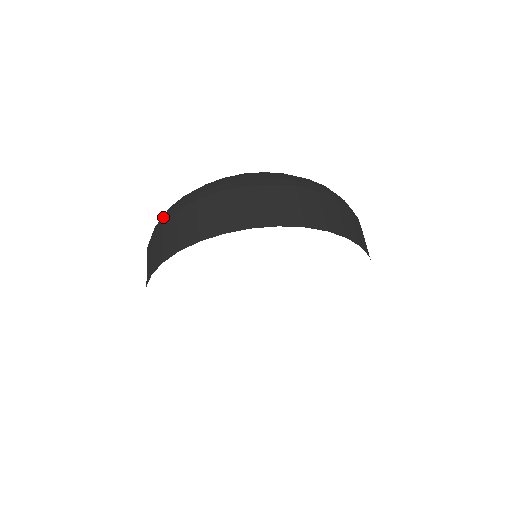
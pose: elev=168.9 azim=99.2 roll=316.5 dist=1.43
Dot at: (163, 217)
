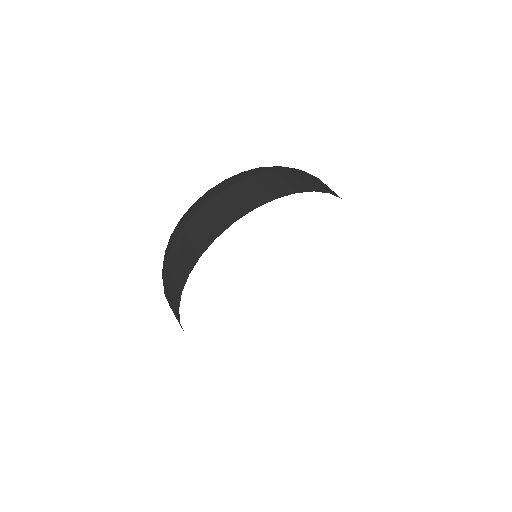
Dot at: (193, 209)
